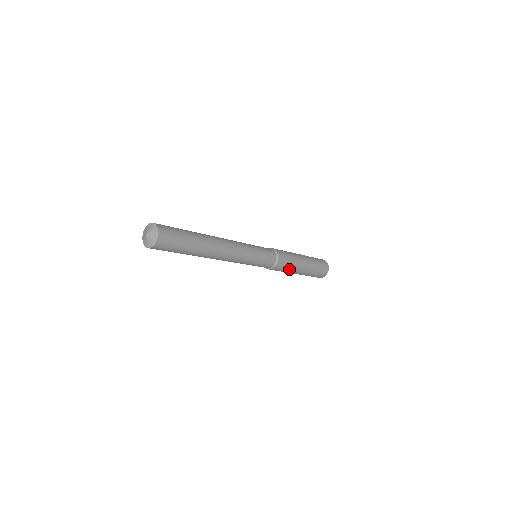
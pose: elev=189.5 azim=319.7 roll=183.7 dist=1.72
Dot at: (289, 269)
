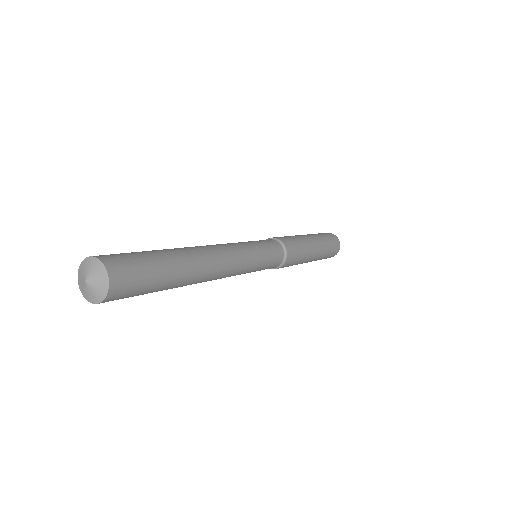
Dot at: (302, 254)
